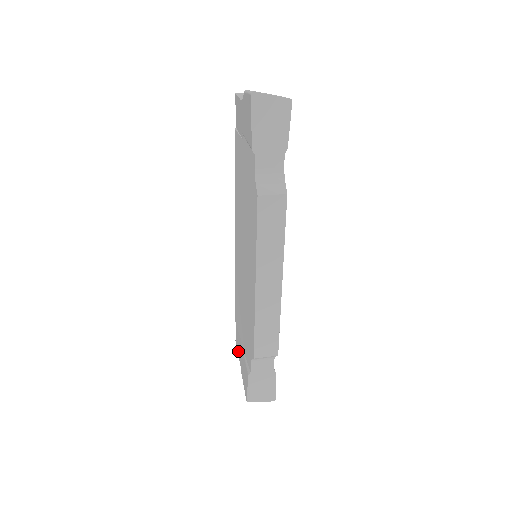
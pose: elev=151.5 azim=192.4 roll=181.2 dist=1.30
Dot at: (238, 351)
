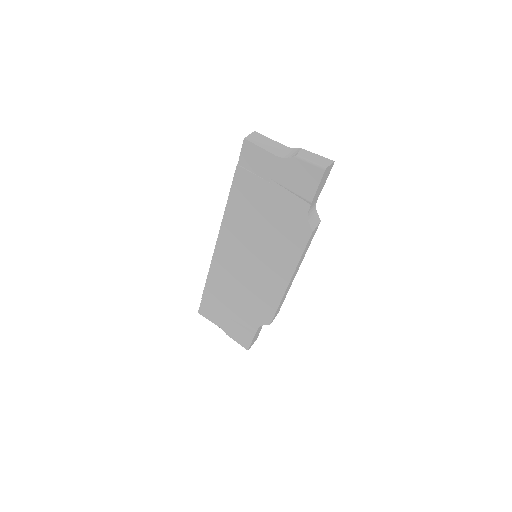
Dot at: (212, 320)
